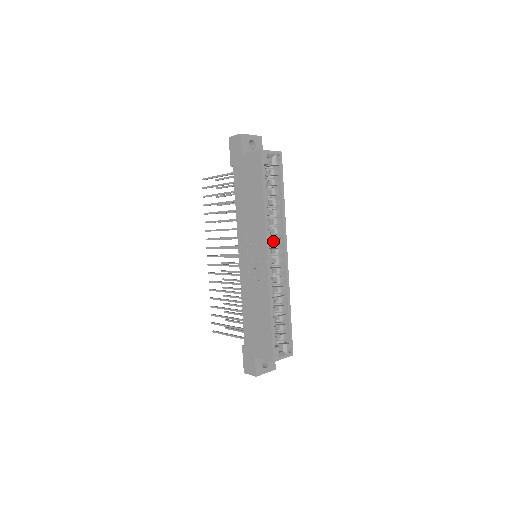
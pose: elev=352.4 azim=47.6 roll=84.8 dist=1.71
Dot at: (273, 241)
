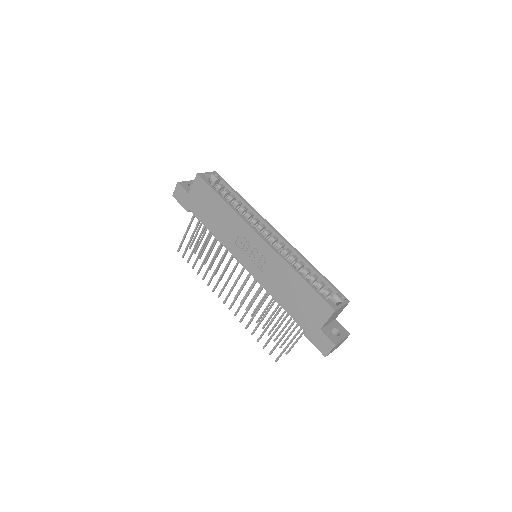
Dot at: (258, 229)
